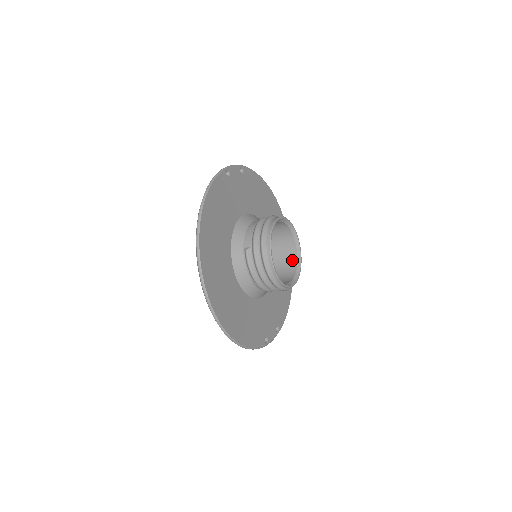
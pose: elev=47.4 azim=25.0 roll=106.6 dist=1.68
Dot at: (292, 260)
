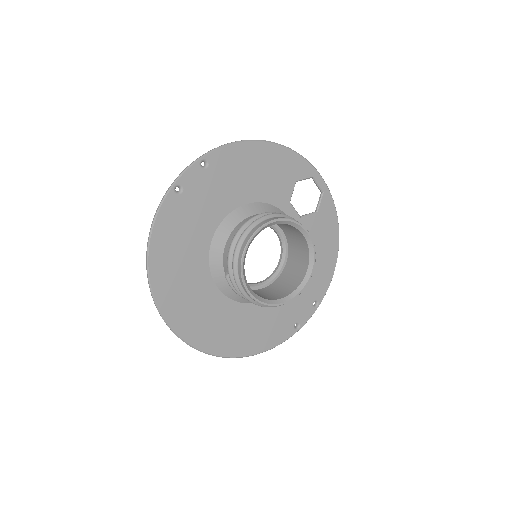
Dot at: (304, 250)
